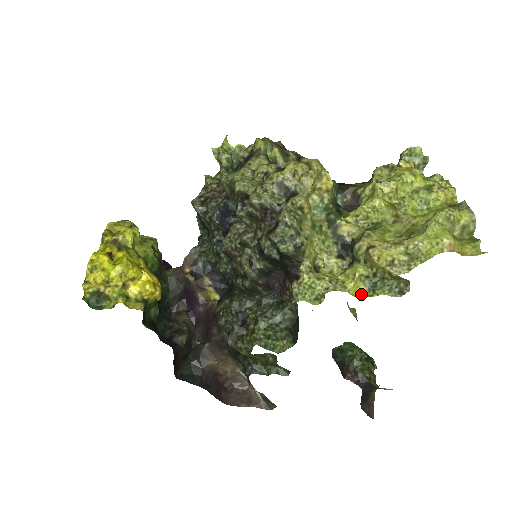
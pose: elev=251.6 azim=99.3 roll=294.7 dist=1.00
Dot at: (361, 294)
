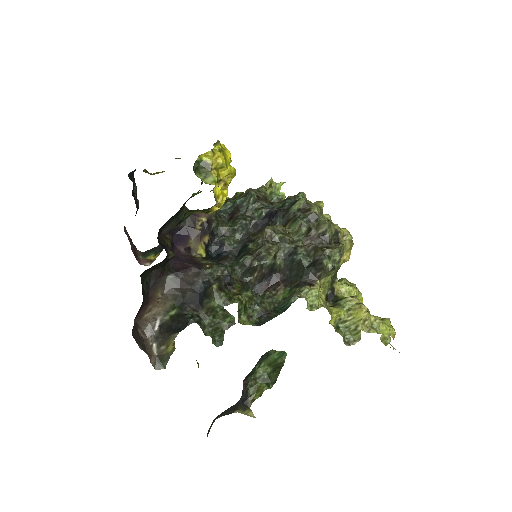
Dot at: (332, 325)
